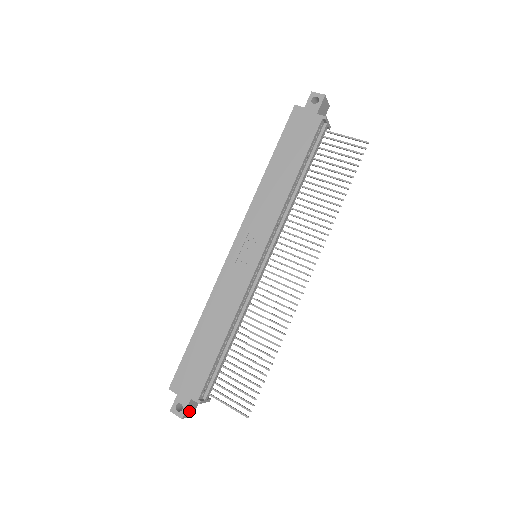
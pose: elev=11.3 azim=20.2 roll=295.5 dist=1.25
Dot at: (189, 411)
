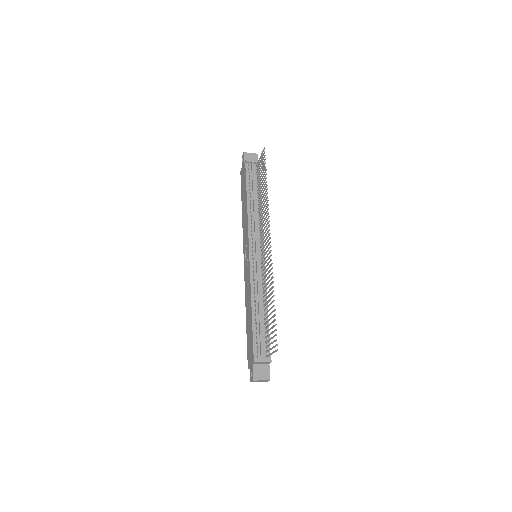
Dot at: (260, 375)
